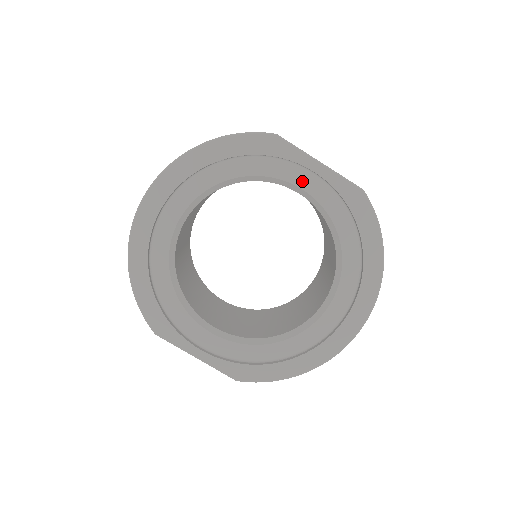
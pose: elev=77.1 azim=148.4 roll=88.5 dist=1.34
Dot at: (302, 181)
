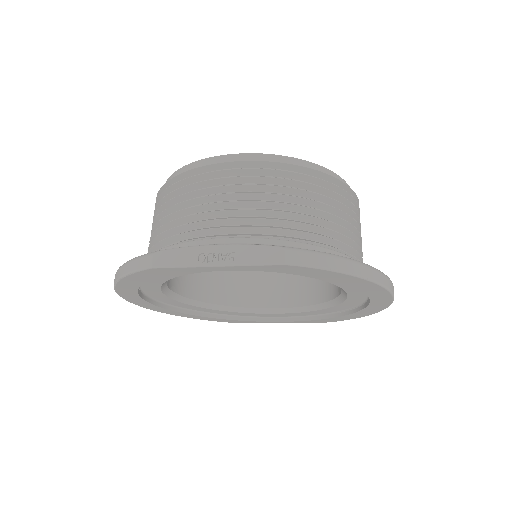
Dot at: occluded
